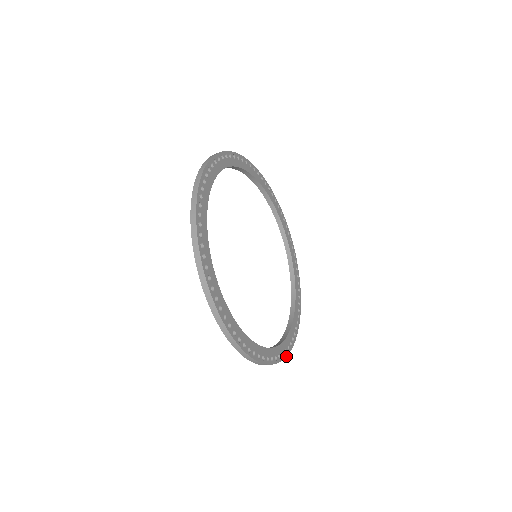
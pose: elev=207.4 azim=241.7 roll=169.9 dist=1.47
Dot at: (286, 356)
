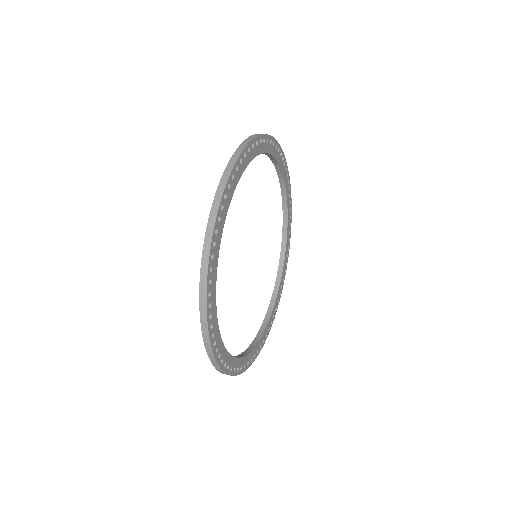
Dot at: occluded
